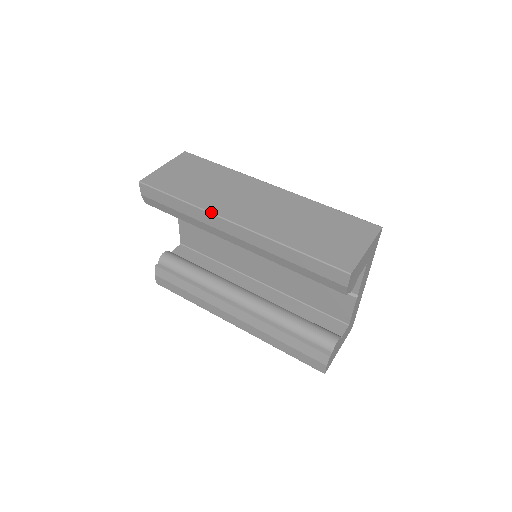
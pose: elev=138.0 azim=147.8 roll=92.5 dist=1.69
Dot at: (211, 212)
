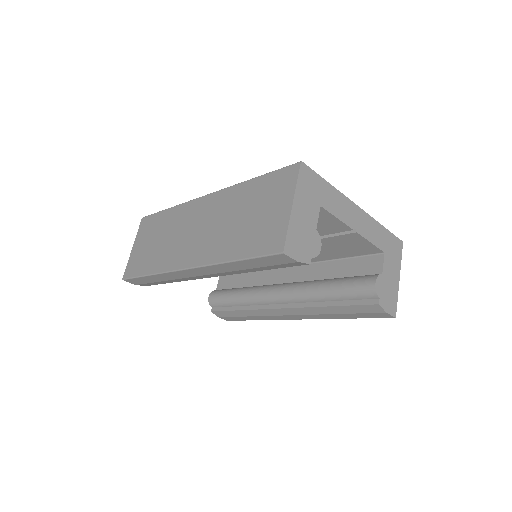
Dot at: (168, 271)
